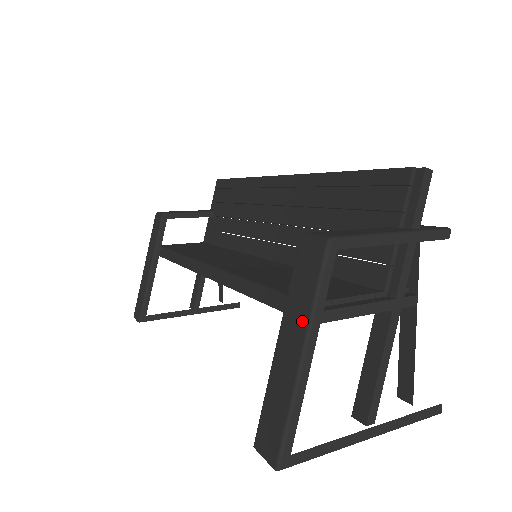
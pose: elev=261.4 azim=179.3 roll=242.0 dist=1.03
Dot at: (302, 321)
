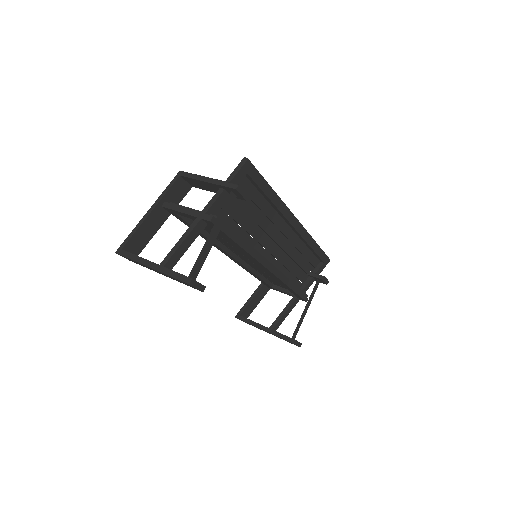
Dot at: occluded
